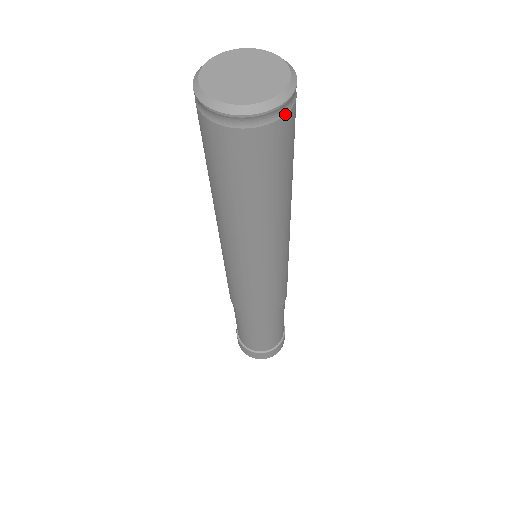
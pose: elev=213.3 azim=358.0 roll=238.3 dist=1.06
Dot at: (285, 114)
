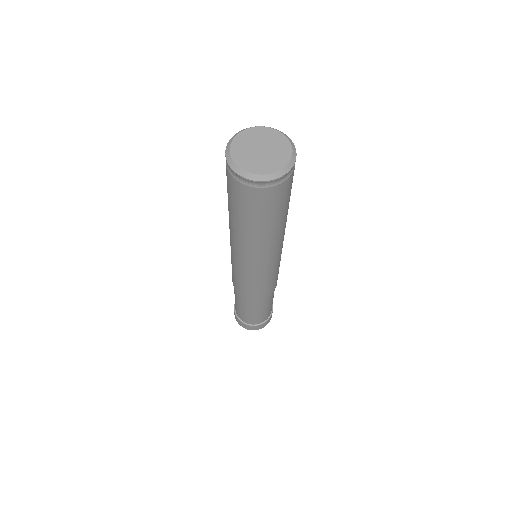
Dot at: (289, 176)
